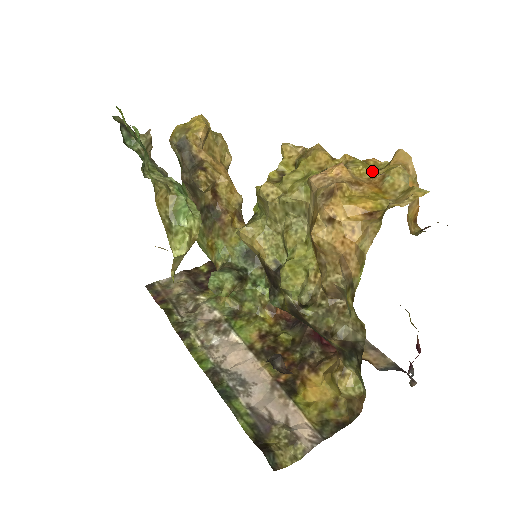
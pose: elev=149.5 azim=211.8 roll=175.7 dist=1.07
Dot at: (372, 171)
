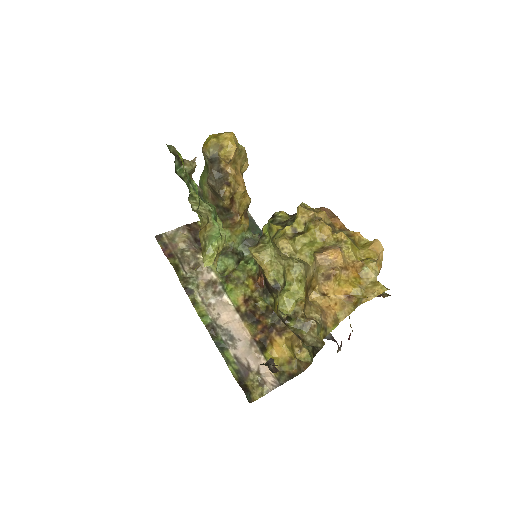
Dot at: (356, 251)
